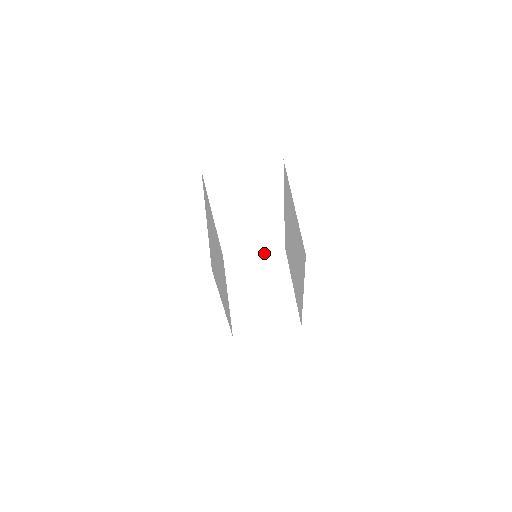
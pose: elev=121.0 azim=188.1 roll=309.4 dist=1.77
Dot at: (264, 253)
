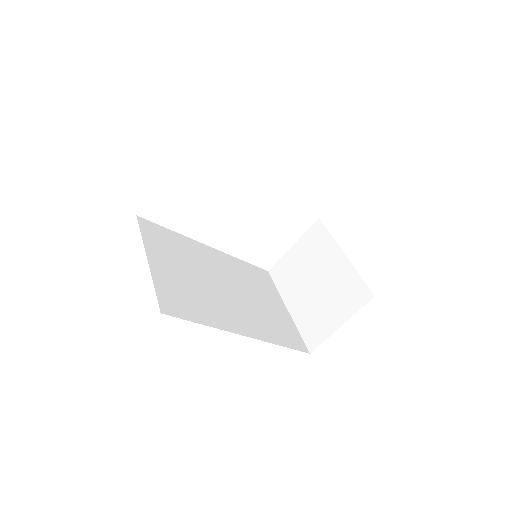
Dot at: (302, 240)
